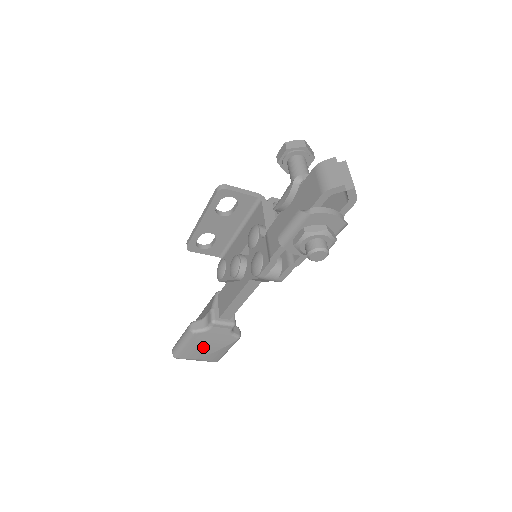
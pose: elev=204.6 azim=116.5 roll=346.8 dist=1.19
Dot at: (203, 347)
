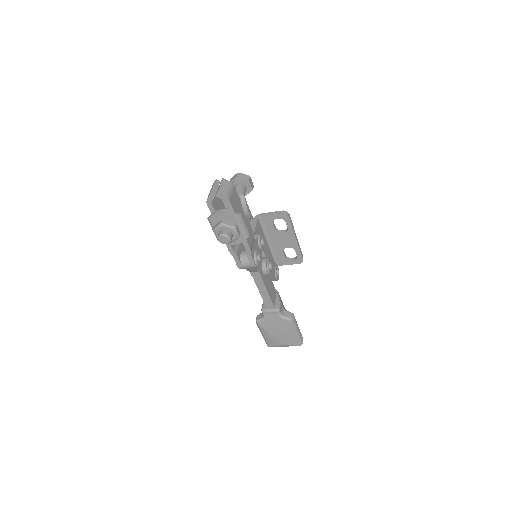
Dot at: (274, 333)
